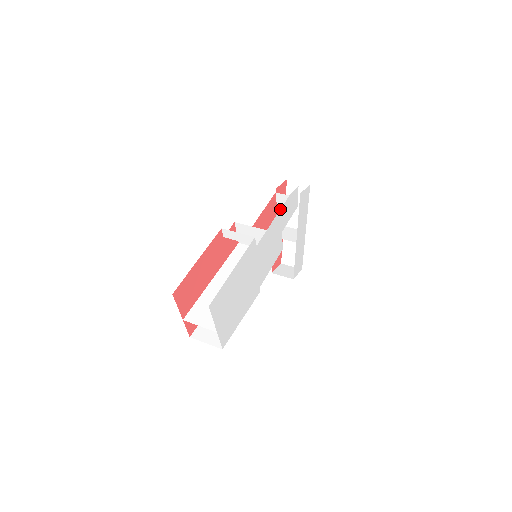
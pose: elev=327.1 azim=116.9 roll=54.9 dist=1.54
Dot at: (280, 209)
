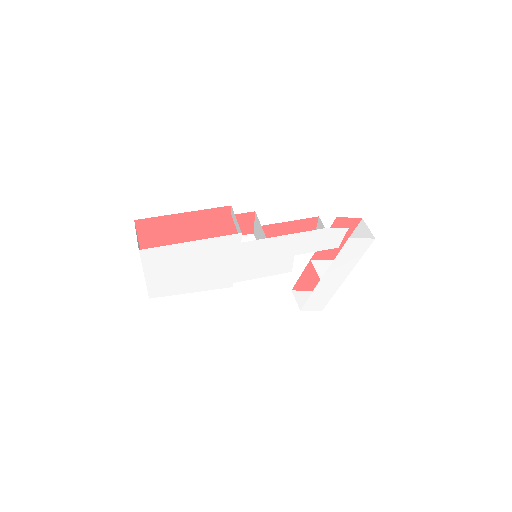
Dot at: (301, 232)
